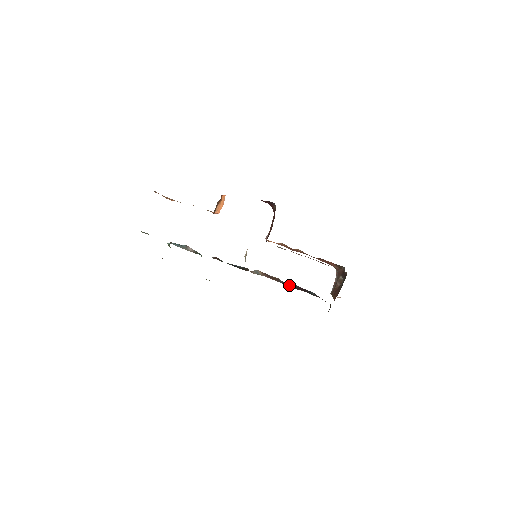
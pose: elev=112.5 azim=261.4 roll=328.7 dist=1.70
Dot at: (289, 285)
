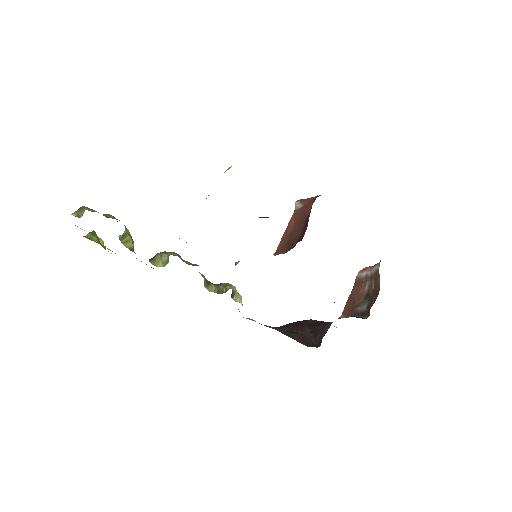
Dot at: occluded
